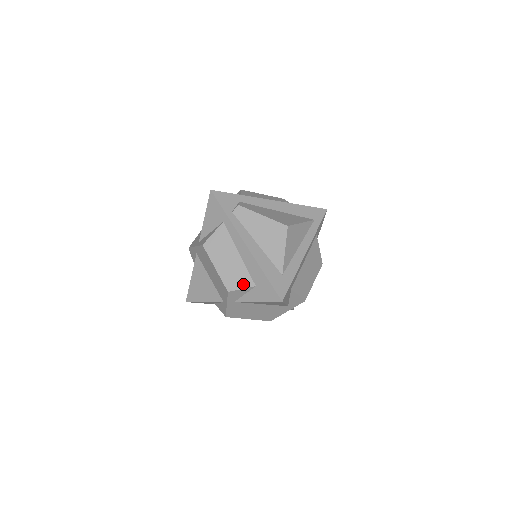
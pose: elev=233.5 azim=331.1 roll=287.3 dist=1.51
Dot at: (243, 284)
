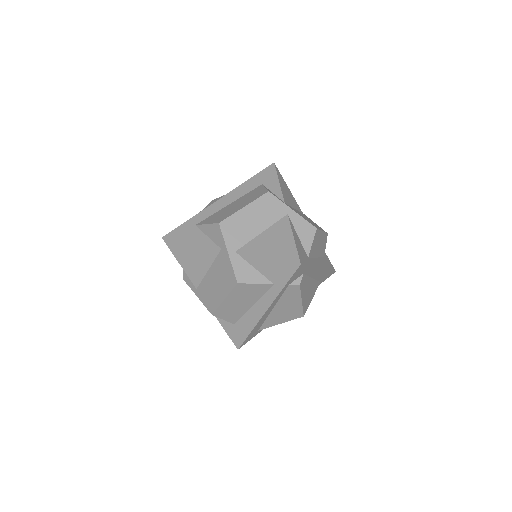
Dot at: (228, 319)
